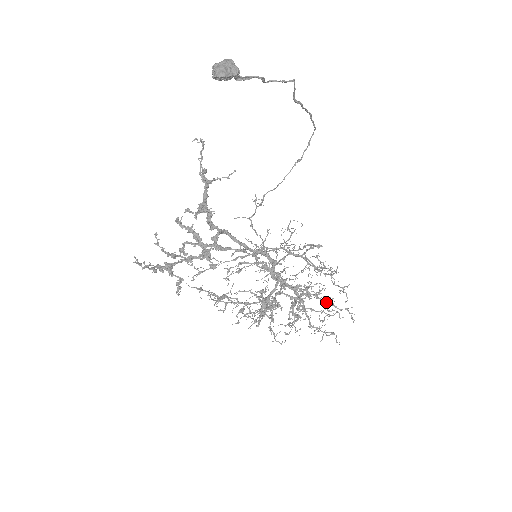
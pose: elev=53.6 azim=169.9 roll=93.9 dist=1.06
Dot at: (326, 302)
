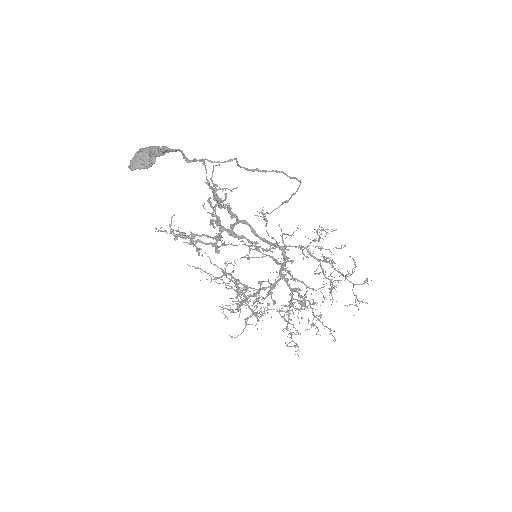
Dot at: (314, 315)
